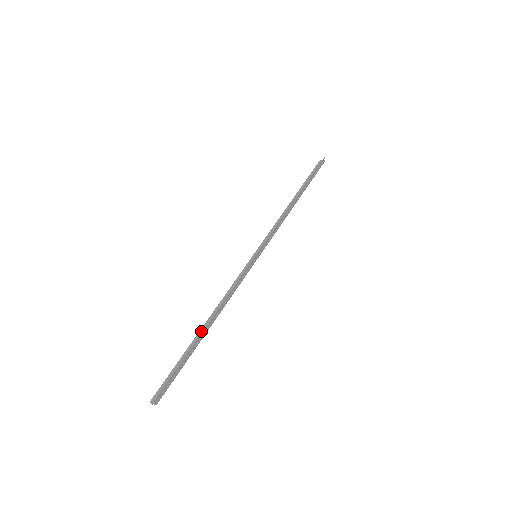
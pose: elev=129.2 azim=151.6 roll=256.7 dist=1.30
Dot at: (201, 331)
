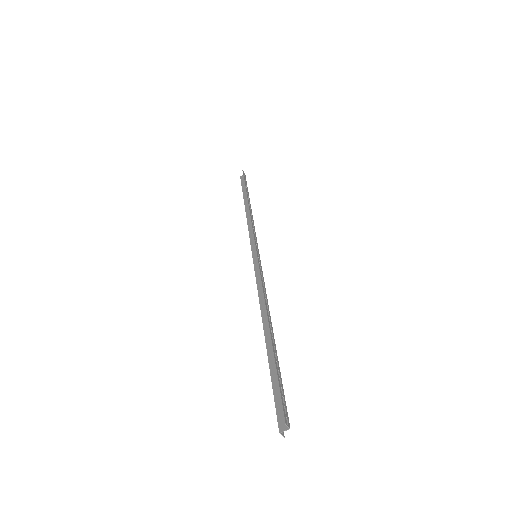
Dot at: (266, 337)
